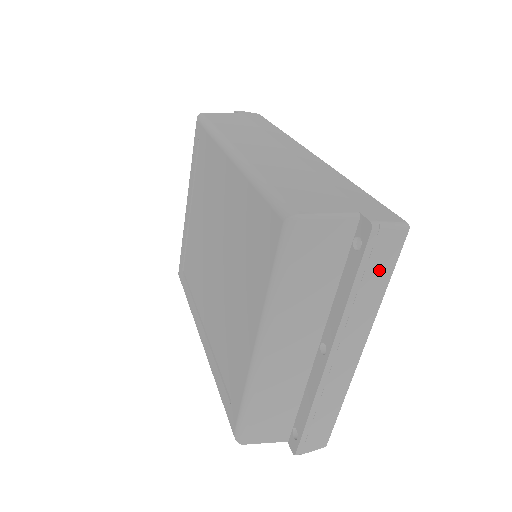
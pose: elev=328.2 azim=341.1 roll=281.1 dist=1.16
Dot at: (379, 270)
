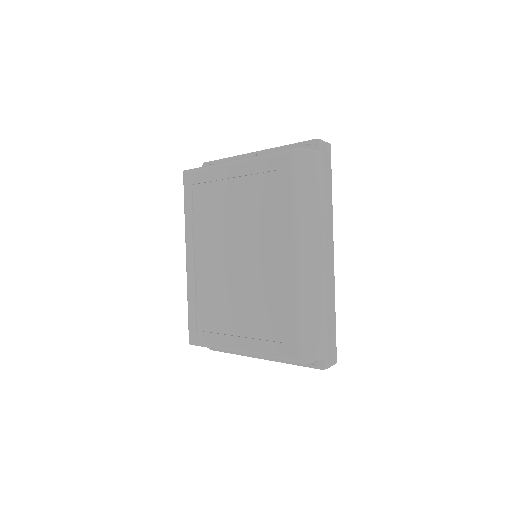
Dot at: occluded
